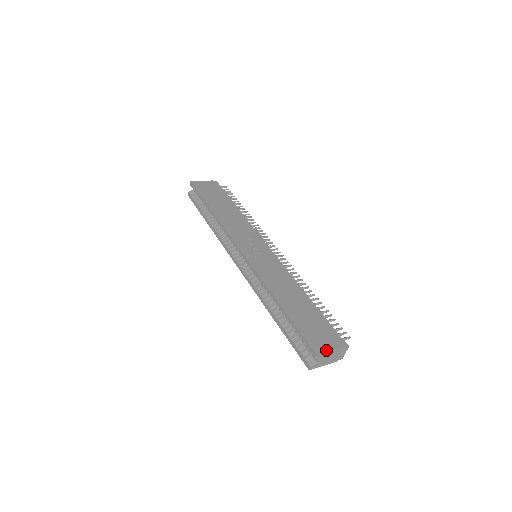
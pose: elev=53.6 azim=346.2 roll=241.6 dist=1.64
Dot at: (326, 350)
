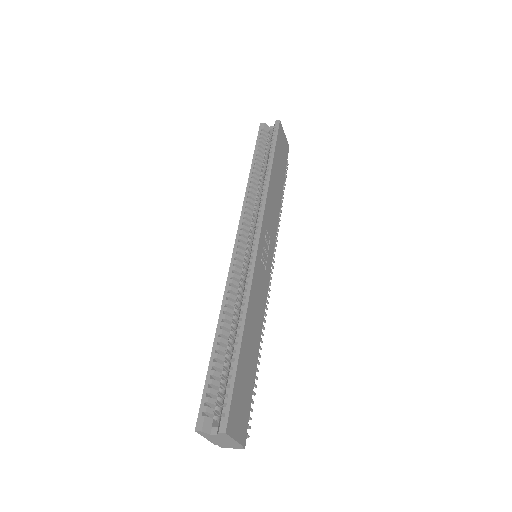
Dot at: (234, 435)
